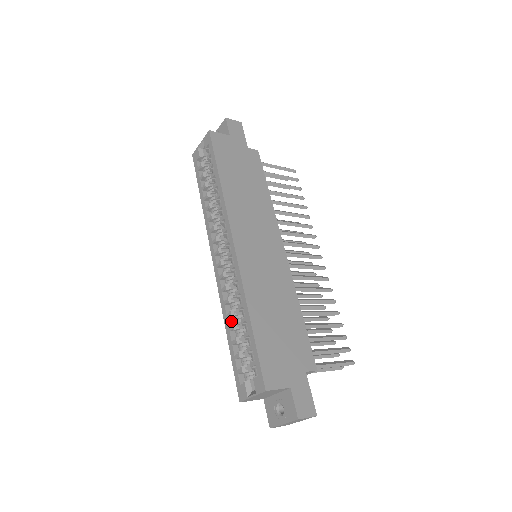
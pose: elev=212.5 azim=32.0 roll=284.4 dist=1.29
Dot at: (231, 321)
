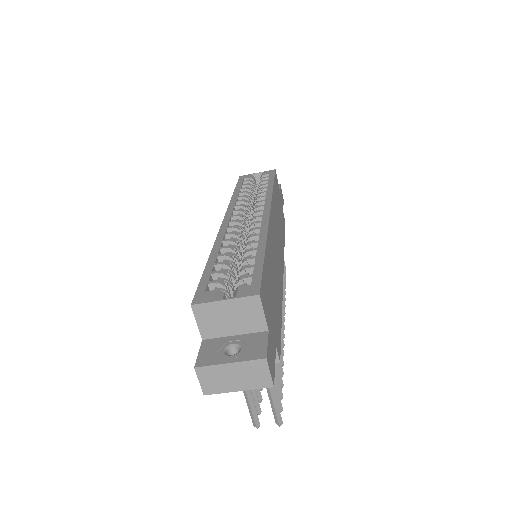
Dot at: occluded
